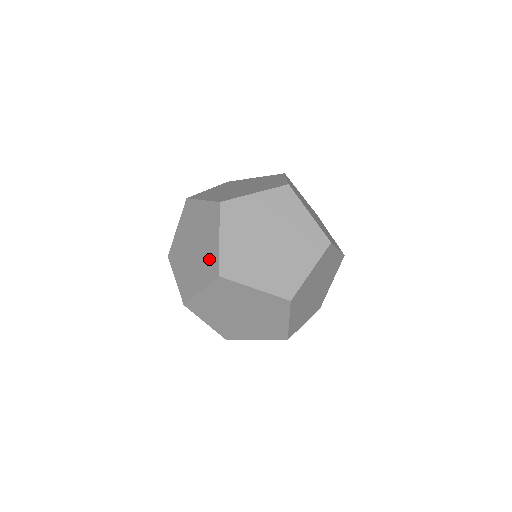
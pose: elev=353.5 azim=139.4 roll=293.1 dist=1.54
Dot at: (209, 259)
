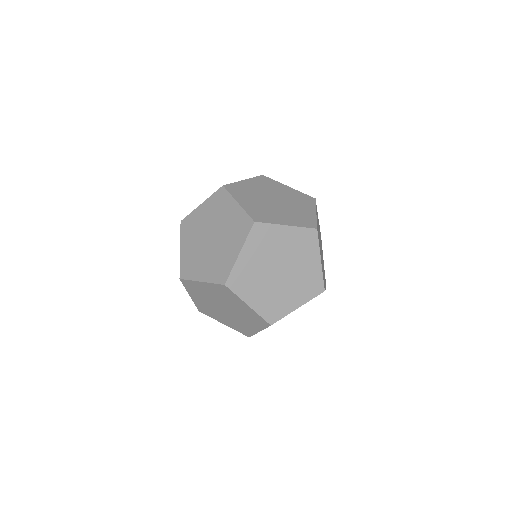
Dot at: occluded
